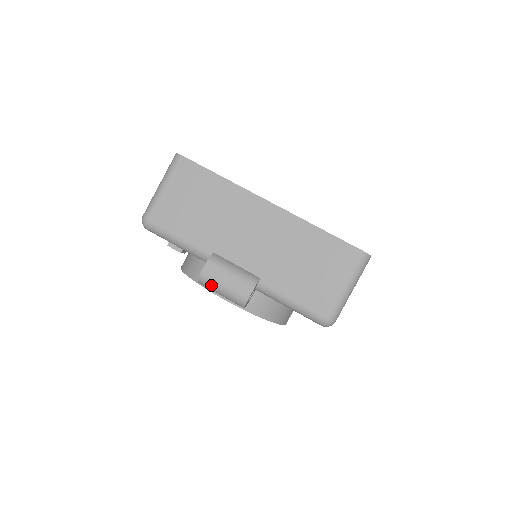
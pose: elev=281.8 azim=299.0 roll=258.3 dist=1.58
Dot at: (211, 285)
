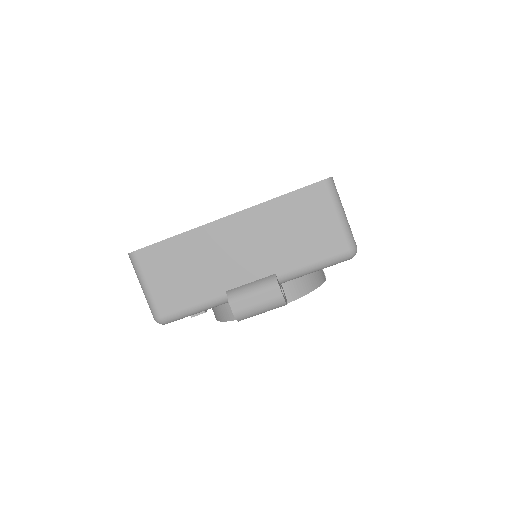
Dot at: (249, 314)
